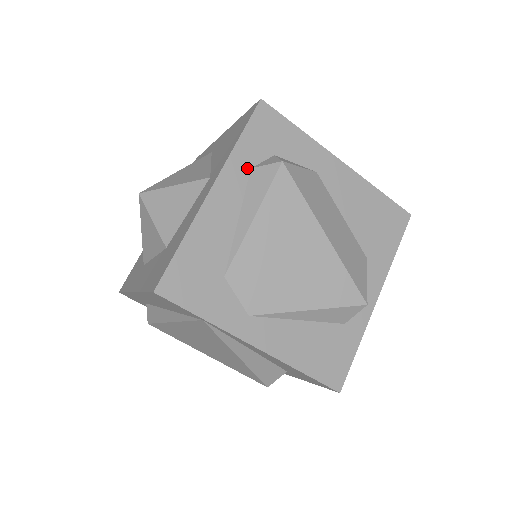
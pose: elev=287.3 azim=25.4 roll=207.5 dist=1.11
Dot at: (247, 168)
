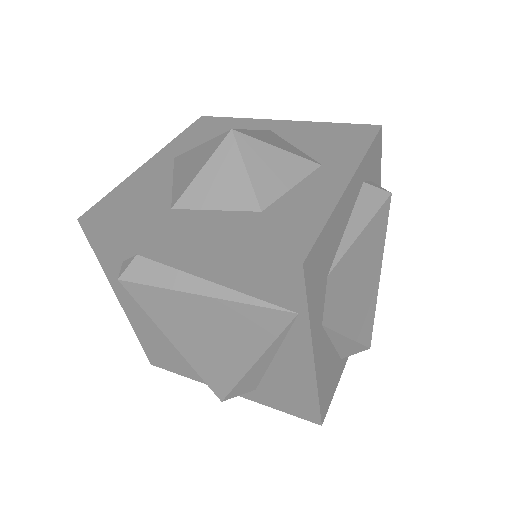
Dot at: (363, 180)
